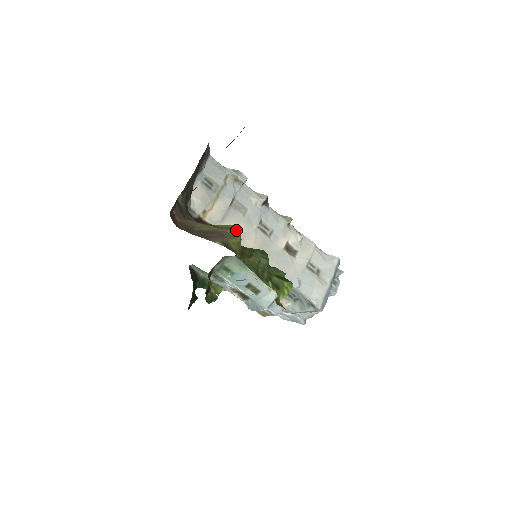
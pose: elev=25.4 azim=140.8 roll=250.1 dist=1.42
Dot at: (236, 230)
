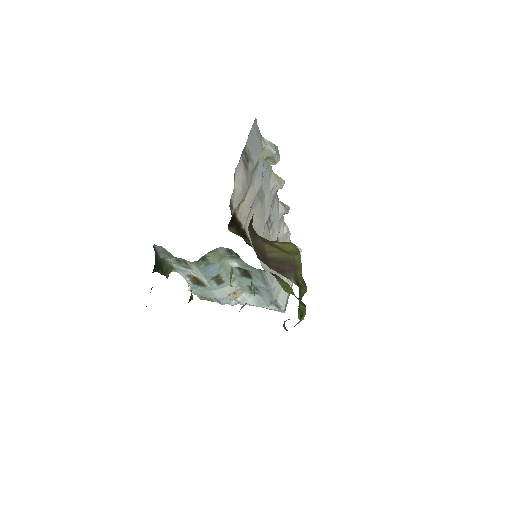
Dot at: (300, 256)
